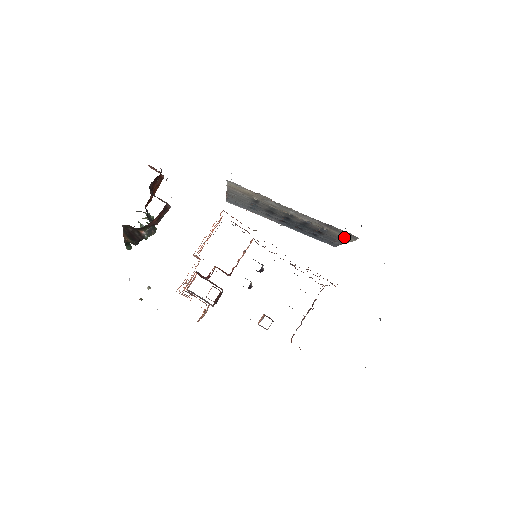
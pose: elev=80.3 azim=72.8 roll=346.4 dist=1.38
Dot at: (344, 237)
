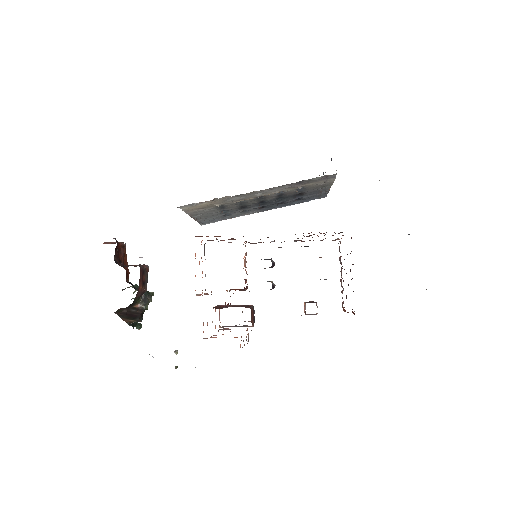
Dot at: (324, 183)
